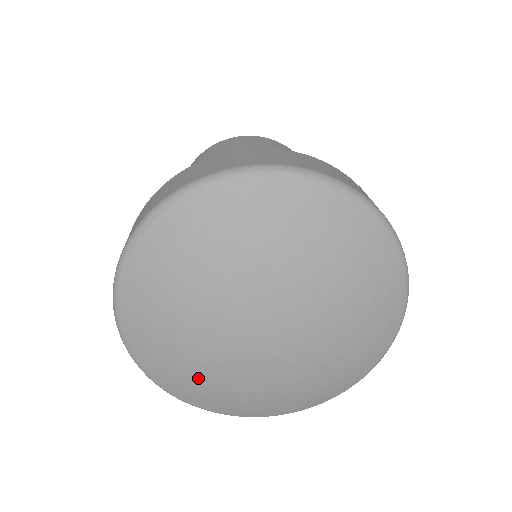
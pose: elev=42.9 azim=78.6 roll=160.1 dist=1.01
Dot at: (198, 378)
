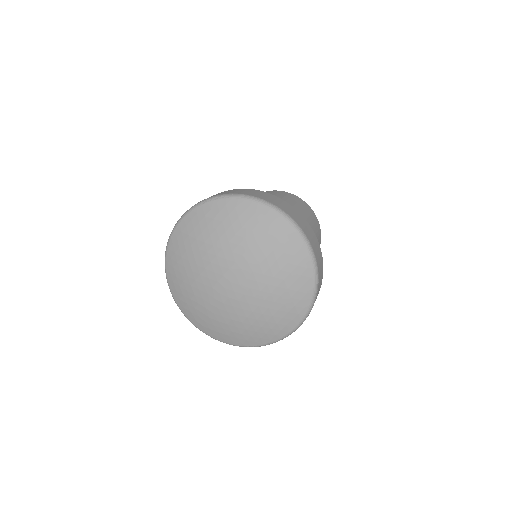
Dot at: (187, 284)
